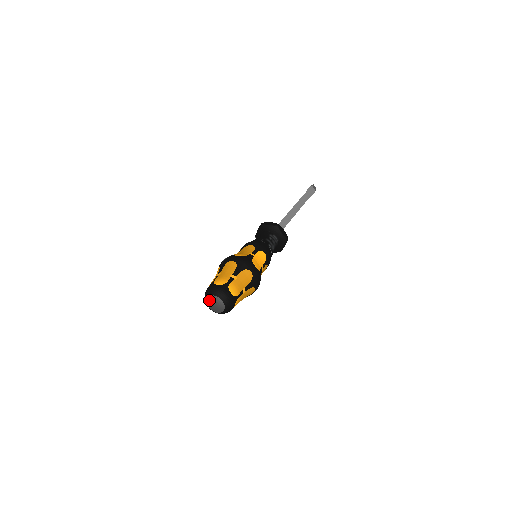
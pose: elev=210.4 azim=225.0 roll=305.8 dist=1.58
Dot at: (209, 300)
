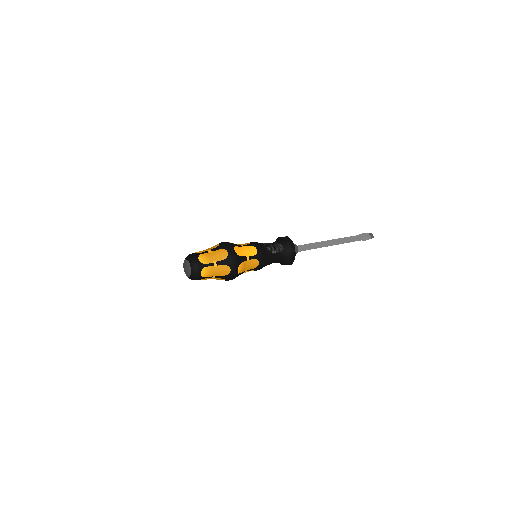
Dot at: (183, 264)
